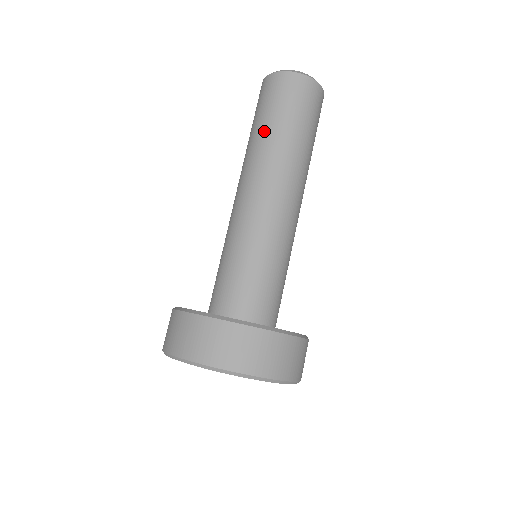
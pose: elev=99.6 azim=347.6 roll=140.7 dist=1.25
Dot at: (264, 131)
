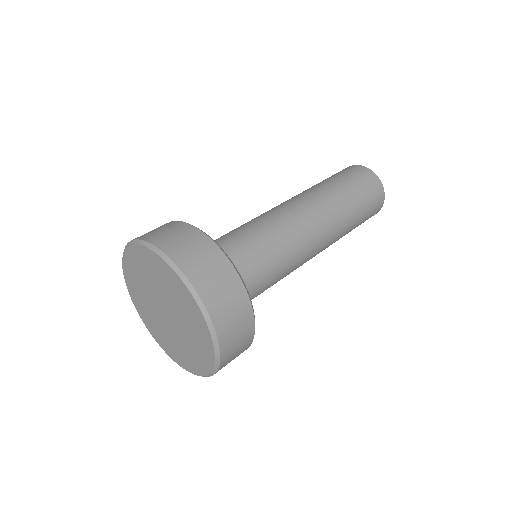
Dot at: occluded
